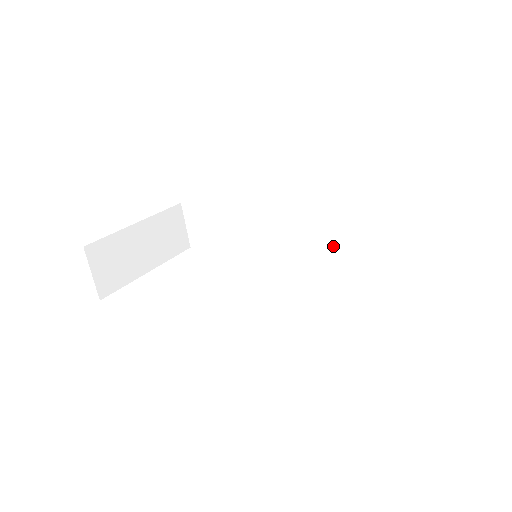
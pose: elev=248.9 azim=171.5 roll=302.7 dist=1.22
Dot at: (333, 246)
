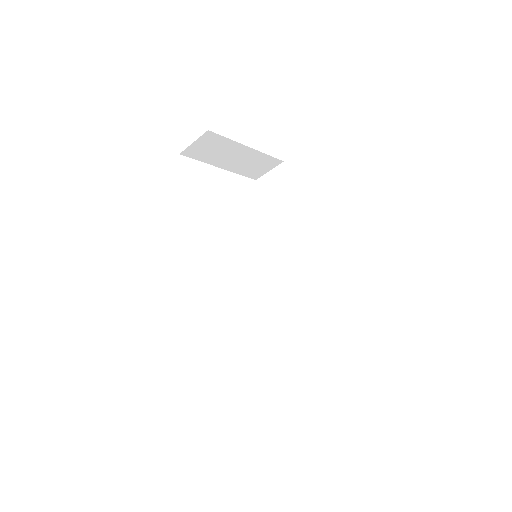
Dot at: (291, 297)
